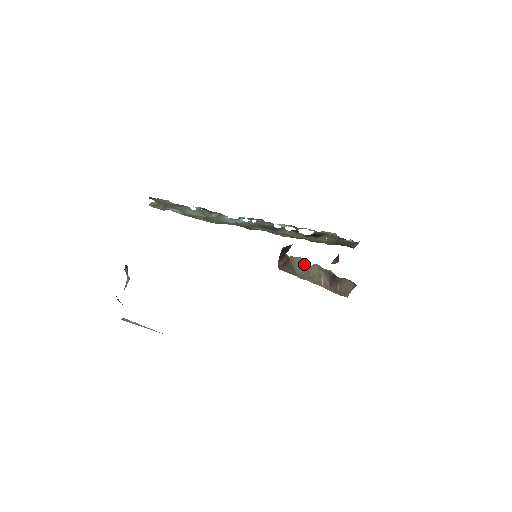
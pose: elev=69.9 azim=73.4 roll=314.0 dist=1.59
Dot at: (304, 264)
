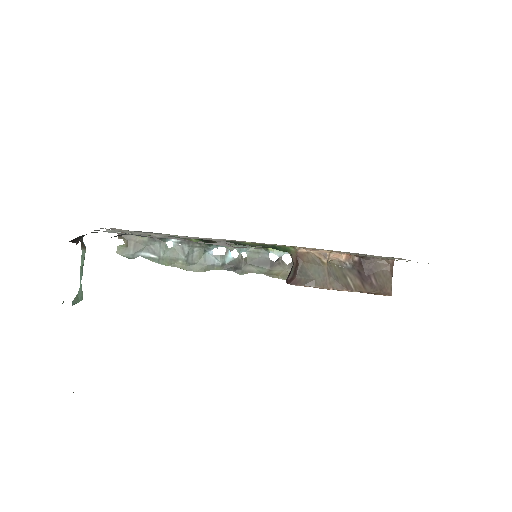
Dot at: (318, 261)
